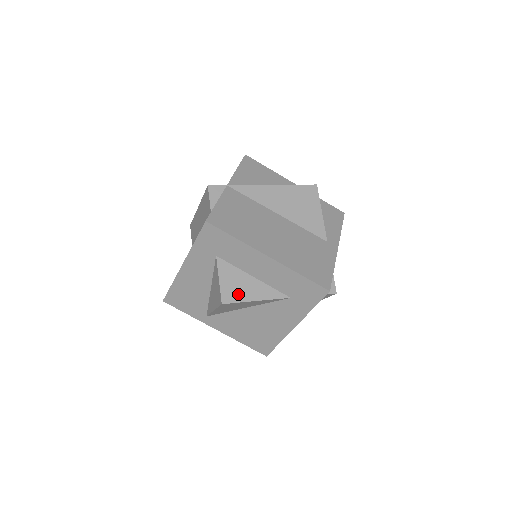
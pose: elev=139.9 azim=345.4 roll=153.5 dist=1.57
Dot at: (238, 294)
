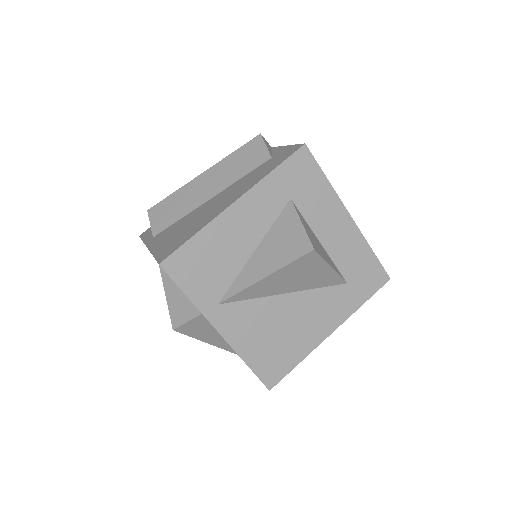
Dot at: (319, 249)
